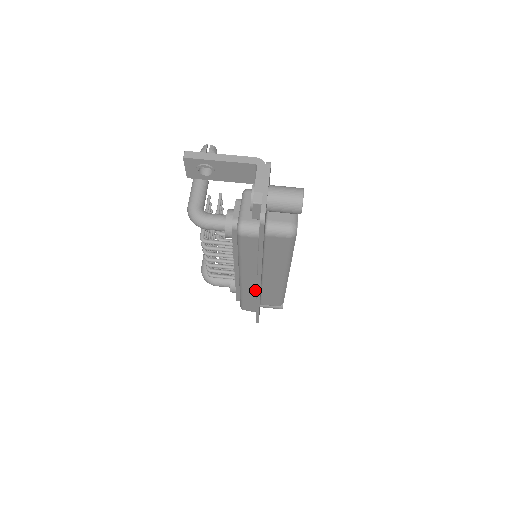
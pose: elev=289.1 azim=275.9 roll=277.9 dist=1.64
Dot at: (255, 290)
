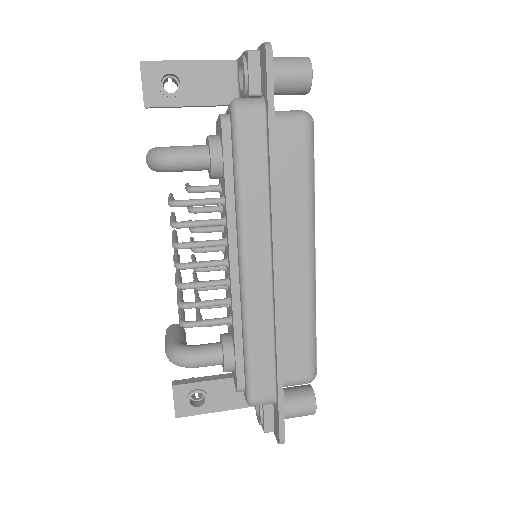
Dot at: (270, 305)
